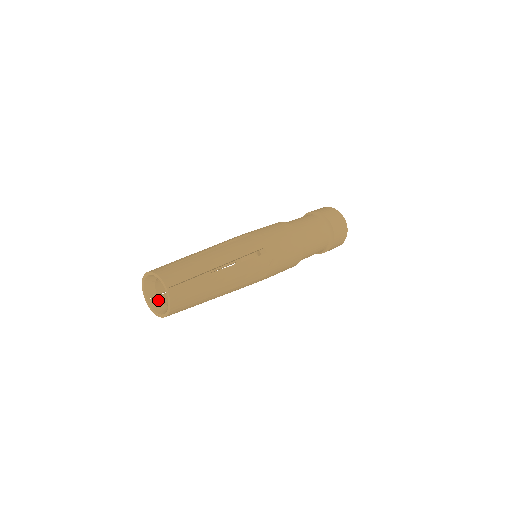
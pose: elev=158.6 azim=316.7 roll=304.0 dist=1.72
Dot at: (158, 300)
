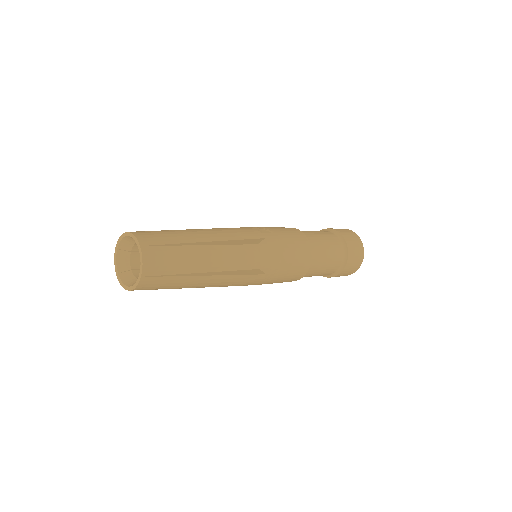
Dot at: occluded
